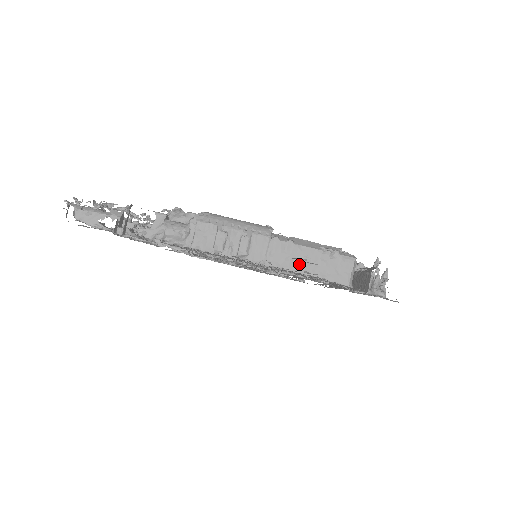
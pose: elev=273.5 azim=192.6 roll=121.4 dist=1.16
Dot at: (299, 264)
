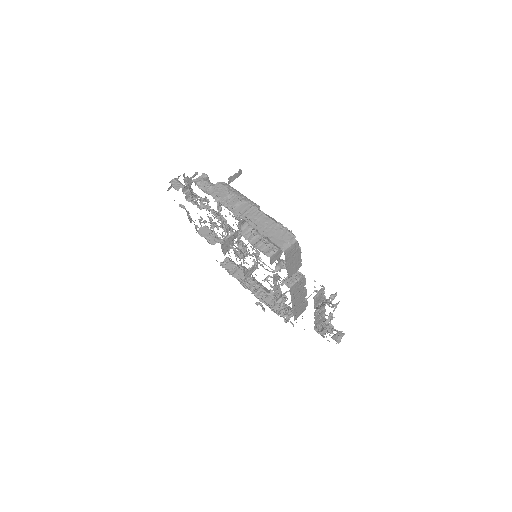
Dot at: (260, 225)
